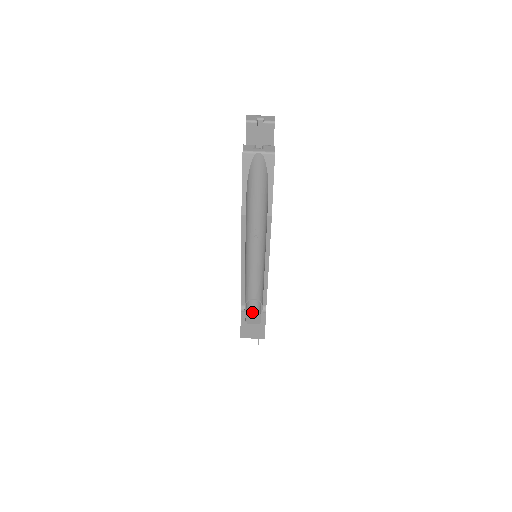
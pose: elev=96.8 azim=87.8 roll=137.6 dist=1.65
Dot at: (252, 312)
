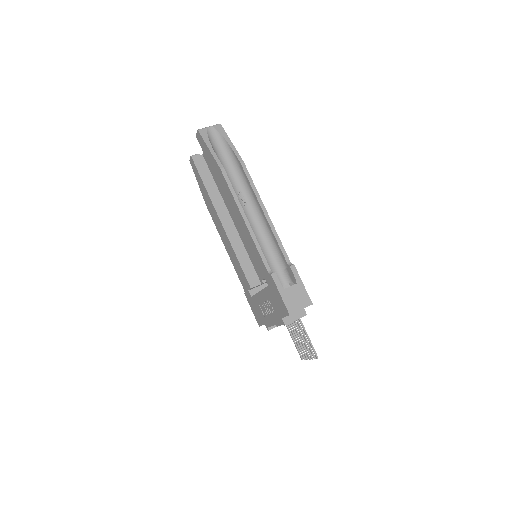
Dot at: occluded
